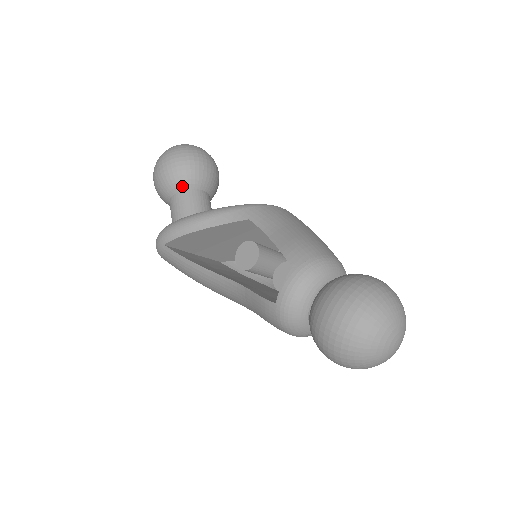
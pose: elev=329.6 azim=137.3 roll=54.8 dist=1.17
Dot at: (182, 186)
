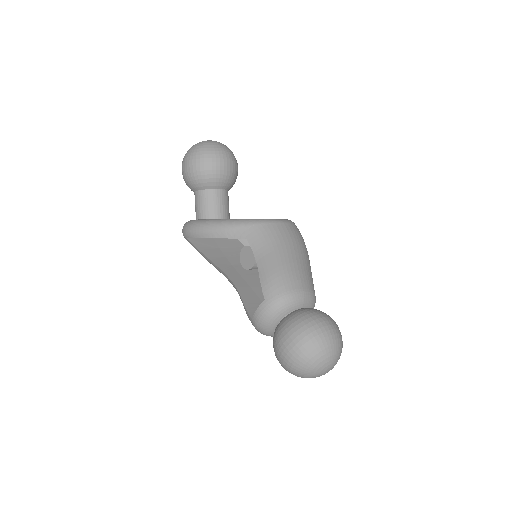
Dot at: (202, 187)
